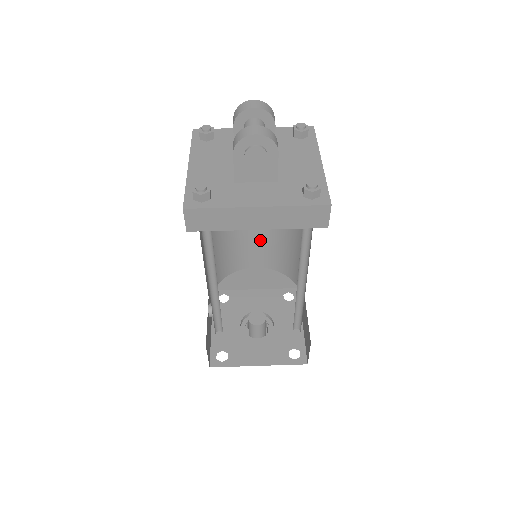
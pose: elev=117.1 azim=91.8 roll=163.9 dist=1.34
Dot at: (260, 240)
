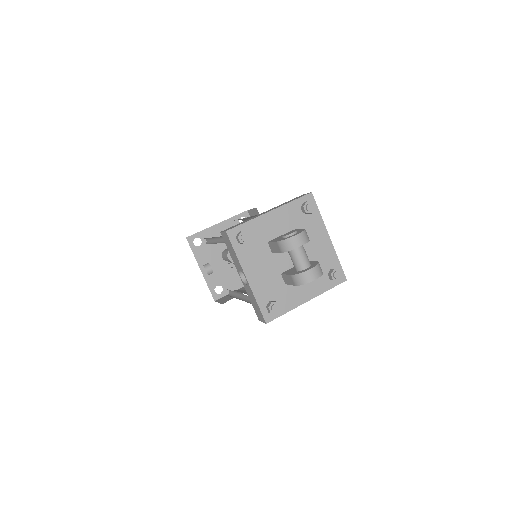
Dot at: occluded
